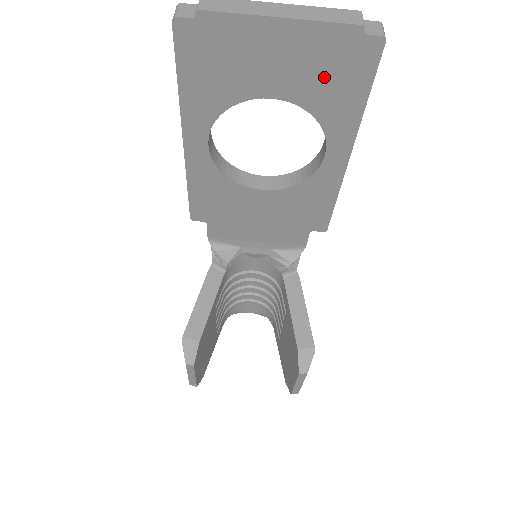
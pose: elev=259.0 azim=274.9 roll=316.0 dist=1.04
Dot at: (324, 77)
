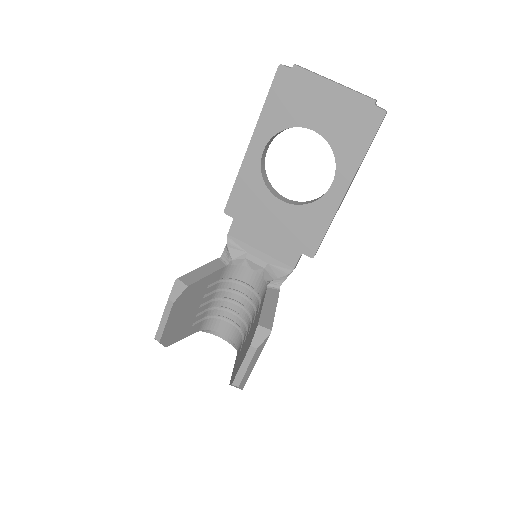
Dot at: (347, 126)
